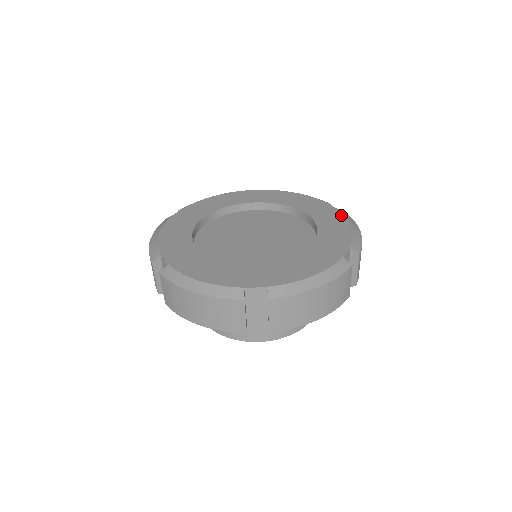
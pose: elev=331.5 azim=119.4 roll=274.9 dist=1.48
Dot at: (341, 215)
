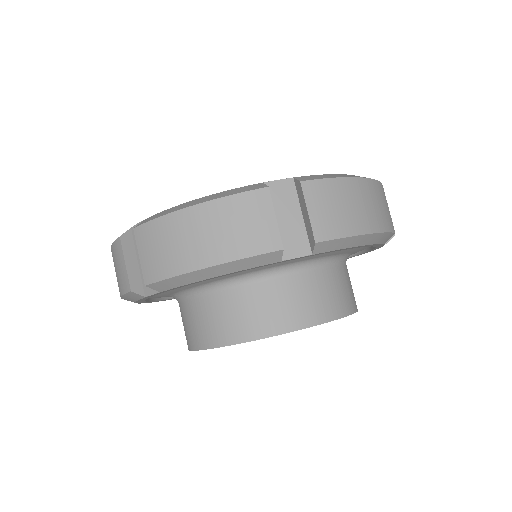
Dot at: occluded
